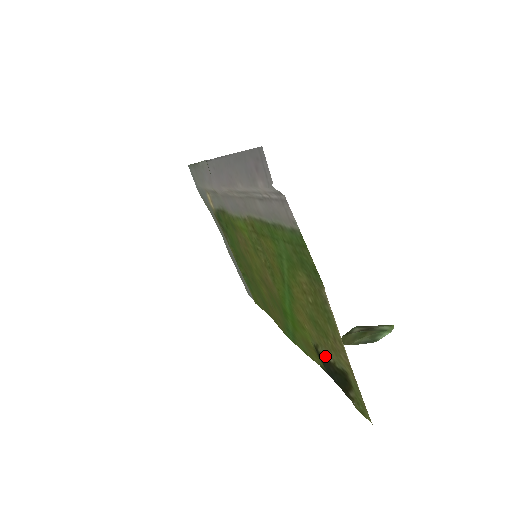
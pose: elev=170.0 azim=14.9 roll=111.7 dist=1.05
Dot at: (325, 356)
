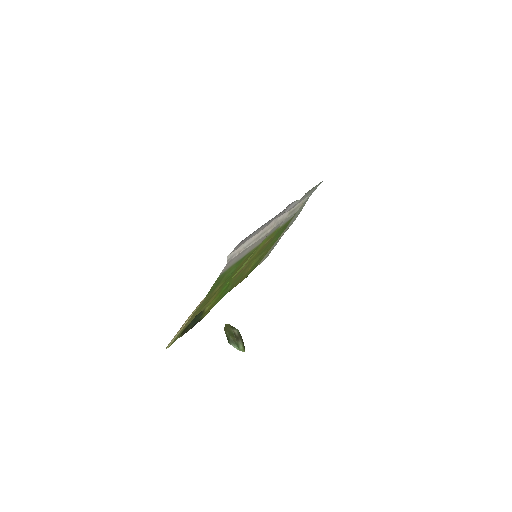
Dot at: occluded
